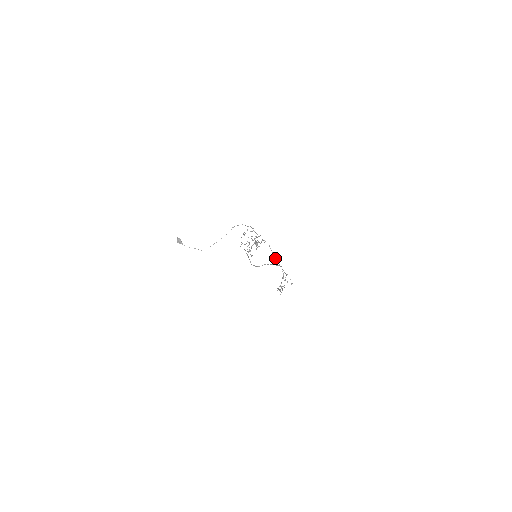
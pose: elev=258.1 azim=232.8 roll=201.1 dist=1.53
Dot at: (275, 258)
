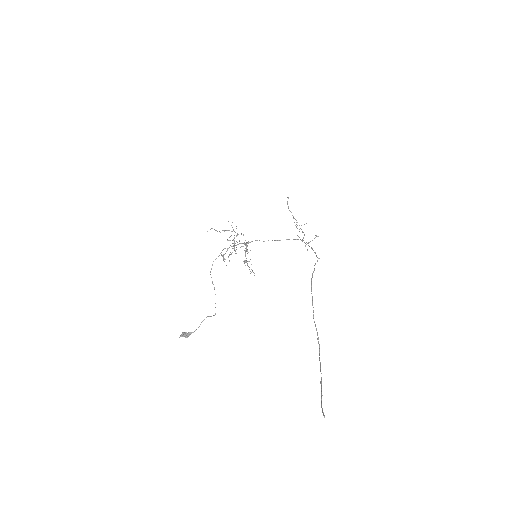
Dot at: occluded
